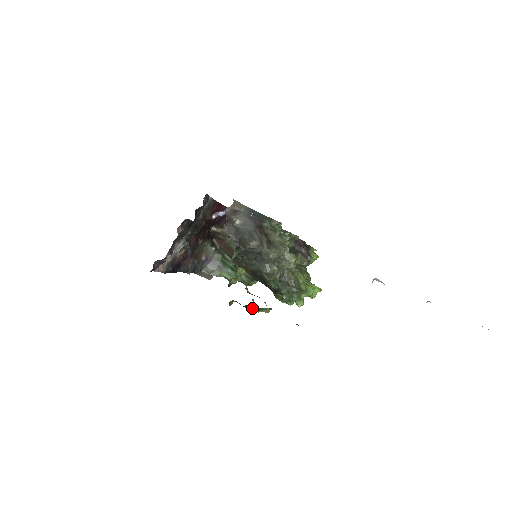
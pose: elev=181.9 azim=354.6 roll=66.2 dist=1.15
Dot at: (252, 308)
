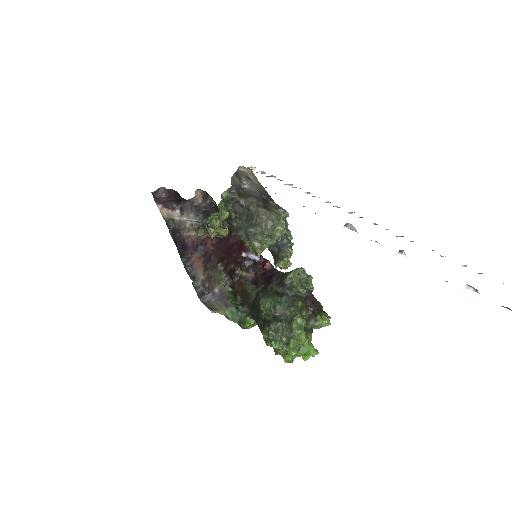
Dot at: (223, 282)
